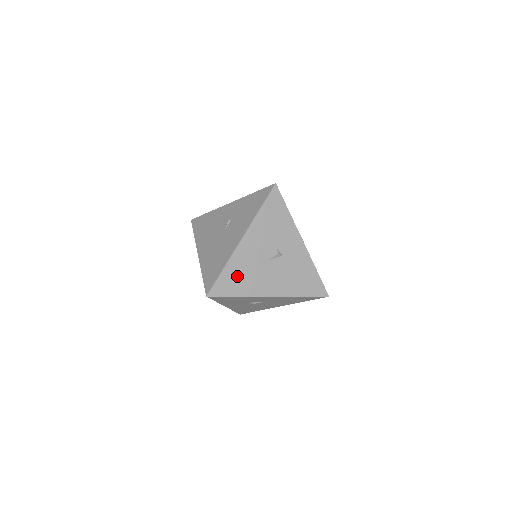
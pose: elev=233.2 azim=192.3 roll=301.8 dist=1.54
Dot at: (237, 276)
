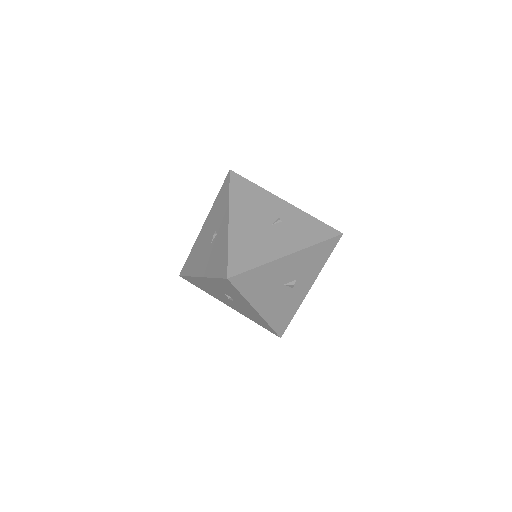
Dot at: (258, 280)
